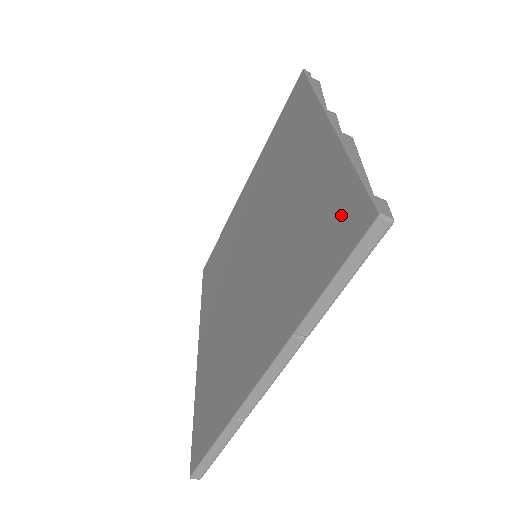
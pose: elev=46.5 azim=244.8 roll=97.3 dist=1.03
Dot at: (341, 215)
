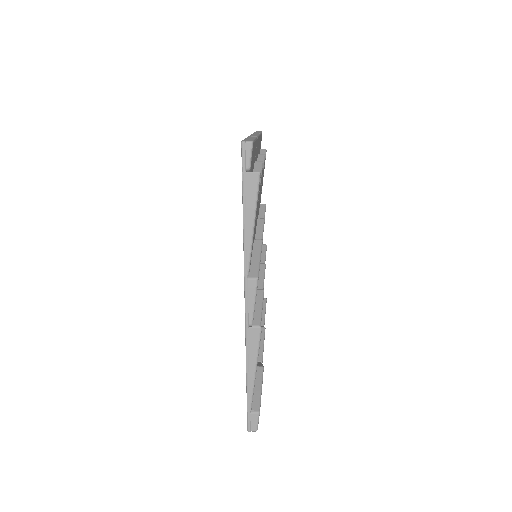
Dot at: occluded
